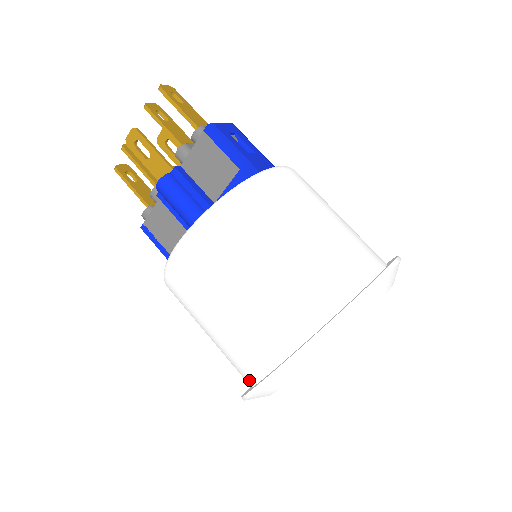
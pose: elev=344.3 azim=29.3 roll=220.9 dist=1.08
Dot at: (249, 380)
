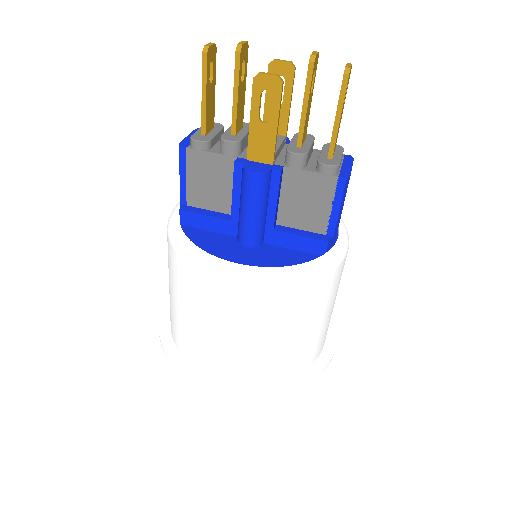
Dot at: (185, 354)
